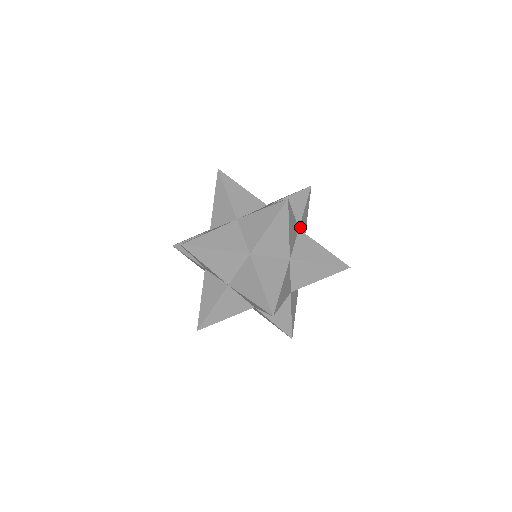
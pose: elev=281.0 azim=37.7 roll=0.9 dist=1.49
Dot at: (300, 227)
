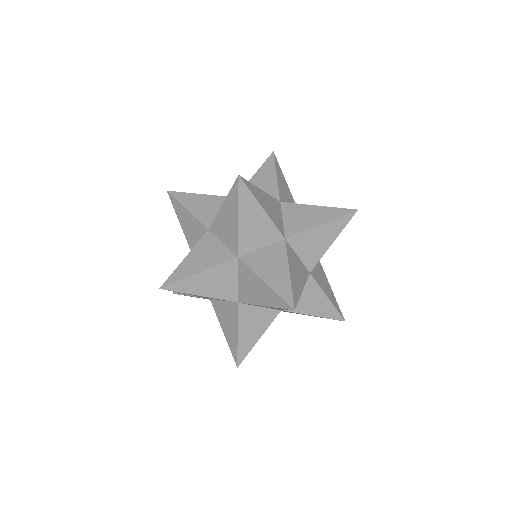
Dot at: (314, 266)
